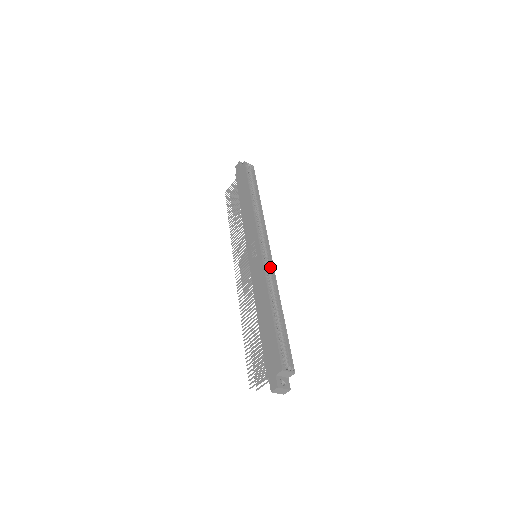
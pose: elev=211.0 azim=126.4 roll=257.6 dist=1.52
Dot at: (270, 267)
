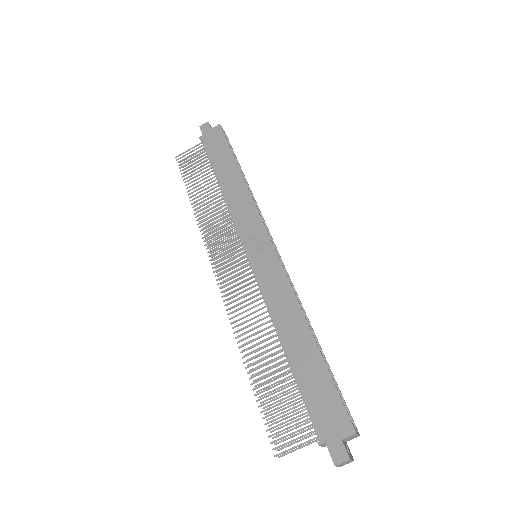
Dot at: occluded
